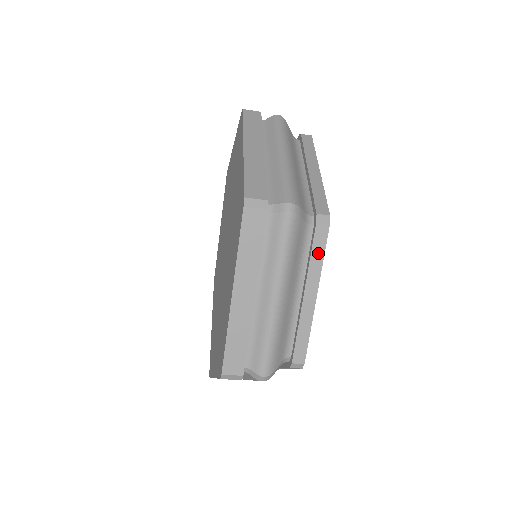
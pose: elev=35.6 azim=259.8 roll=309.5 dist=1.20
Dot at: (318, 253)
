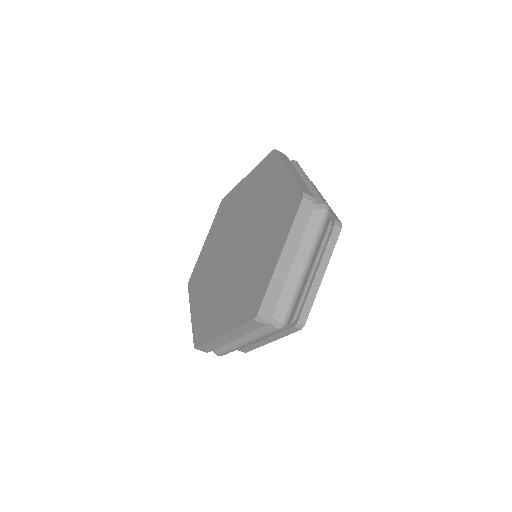
Dot at: (285, 334)
